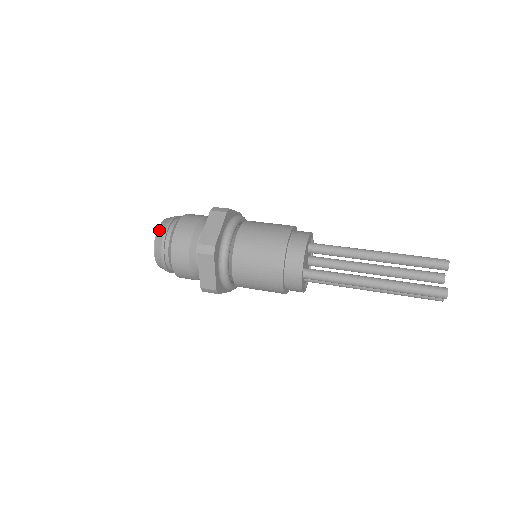
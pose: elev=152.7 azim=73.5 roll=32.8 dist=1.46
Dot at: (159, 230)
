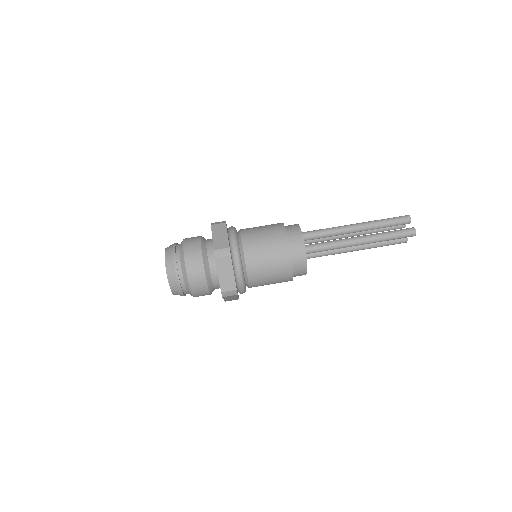
Dot at: occluded
